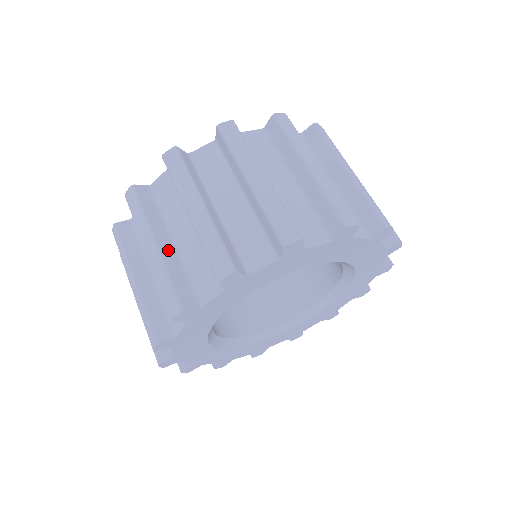
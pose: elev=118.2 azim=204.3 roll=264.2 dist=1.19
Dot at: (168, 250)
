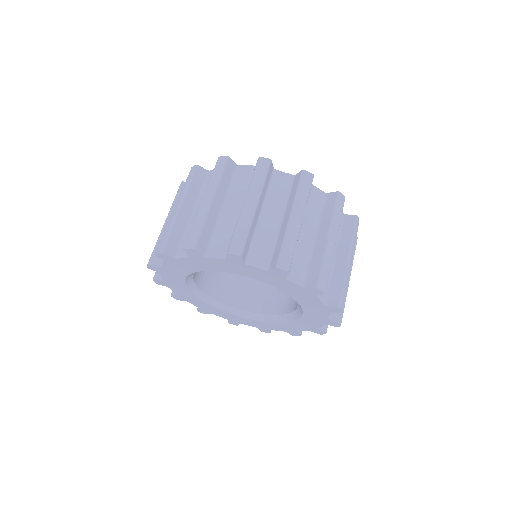
Dot at: (257, 216)
